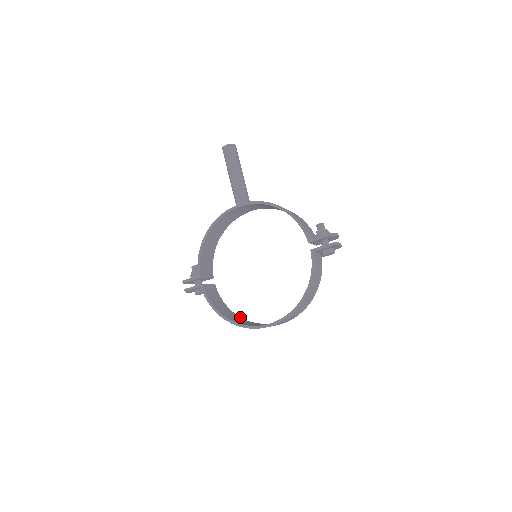
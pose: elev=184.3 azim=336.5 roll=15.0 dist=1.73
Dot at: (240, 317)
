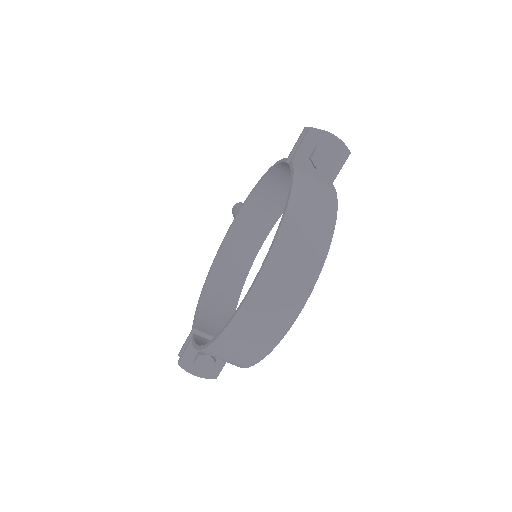
Dot at: occluded
